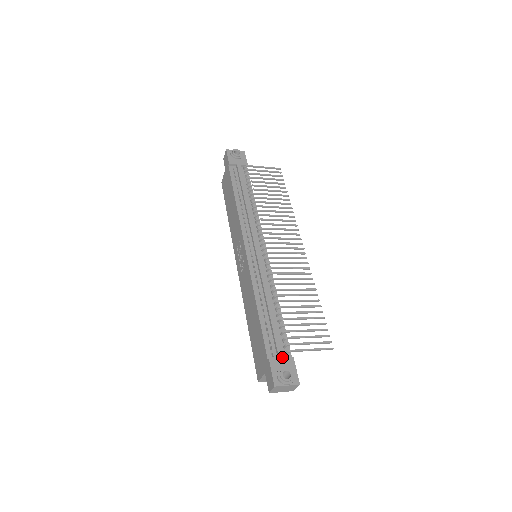
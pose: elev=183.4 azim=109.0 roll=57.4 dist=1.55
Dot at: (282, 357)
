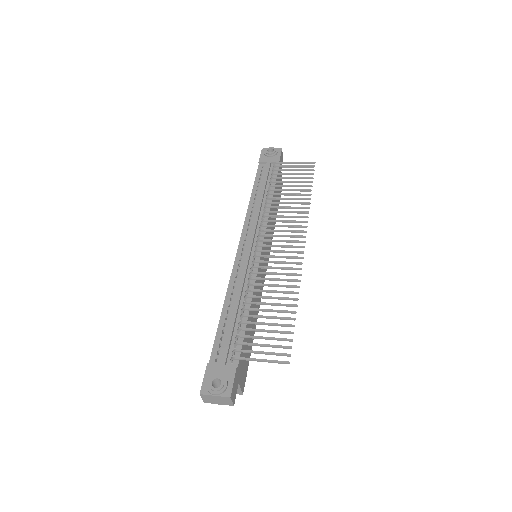
Dot at: (223, 363)
